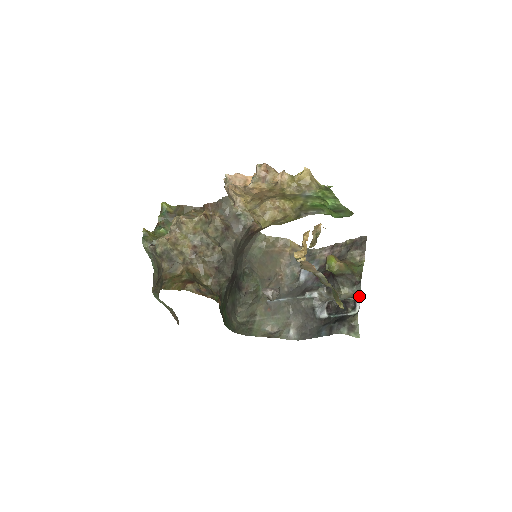
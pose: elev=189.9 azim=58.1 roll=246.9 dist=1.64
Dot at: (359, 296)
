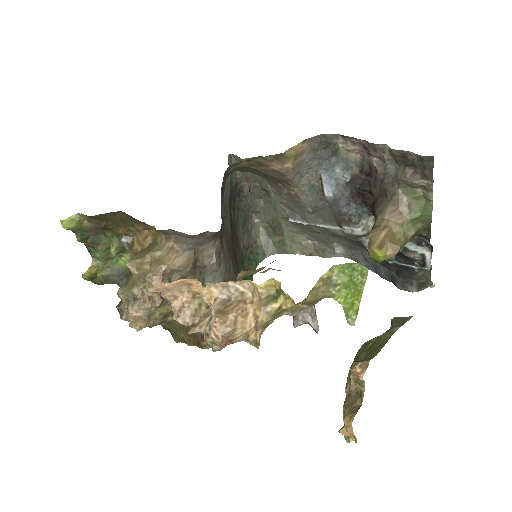
Dot at: (429, 247)
